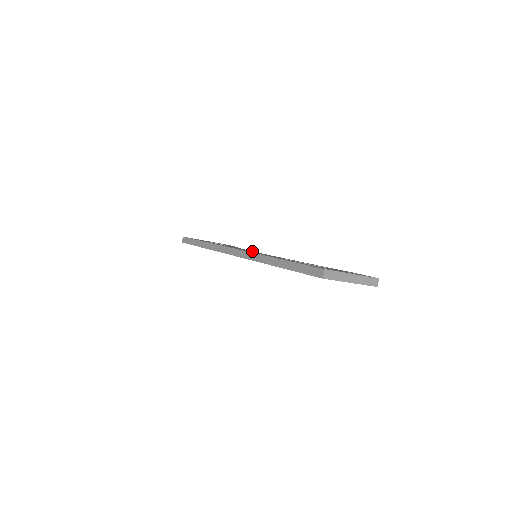
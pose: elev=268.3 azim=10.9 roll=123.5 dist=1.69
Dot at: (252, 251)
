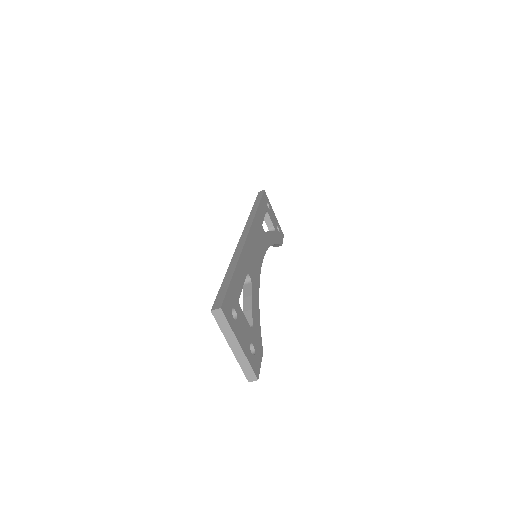
Dot at: (262, 251)
